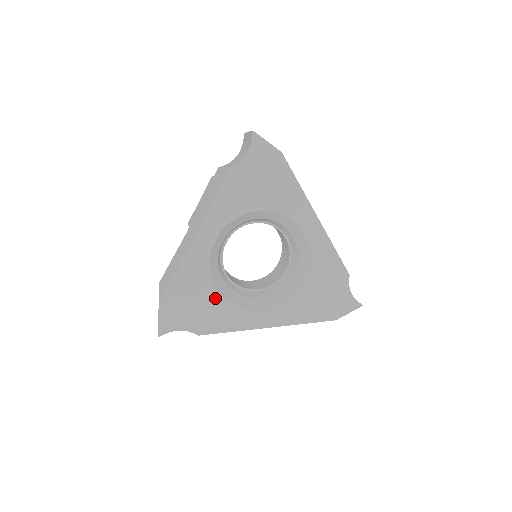
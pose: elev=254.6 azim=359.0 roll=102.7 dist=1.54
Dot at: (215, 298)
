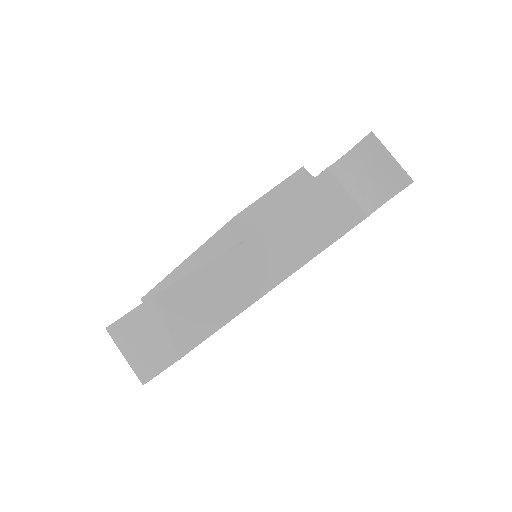
Dot at: occluded
